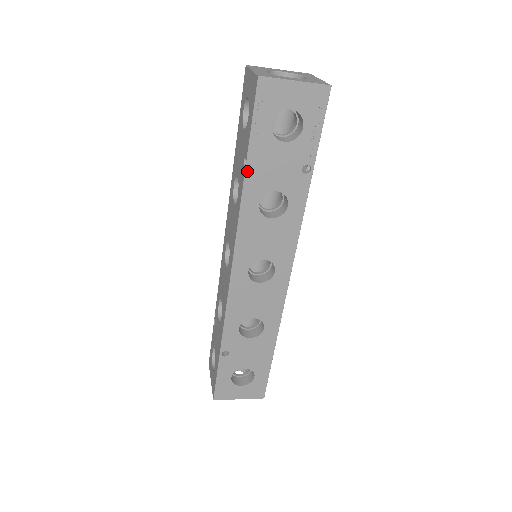
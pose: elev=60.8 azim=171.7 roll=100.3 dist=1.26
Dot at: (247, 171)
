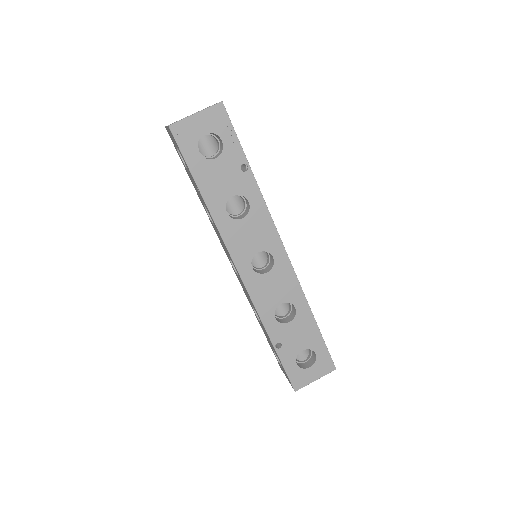
Dot at: (203, 194)
